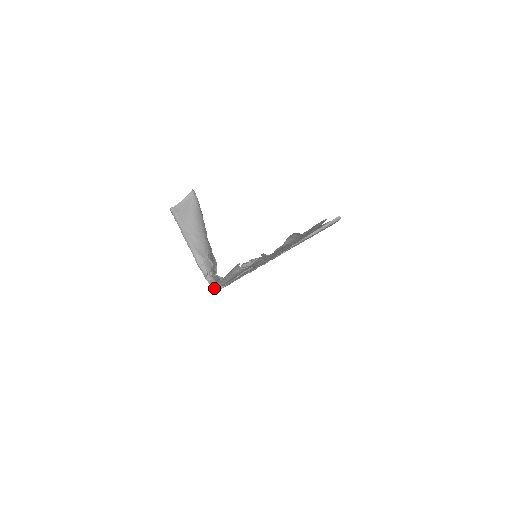
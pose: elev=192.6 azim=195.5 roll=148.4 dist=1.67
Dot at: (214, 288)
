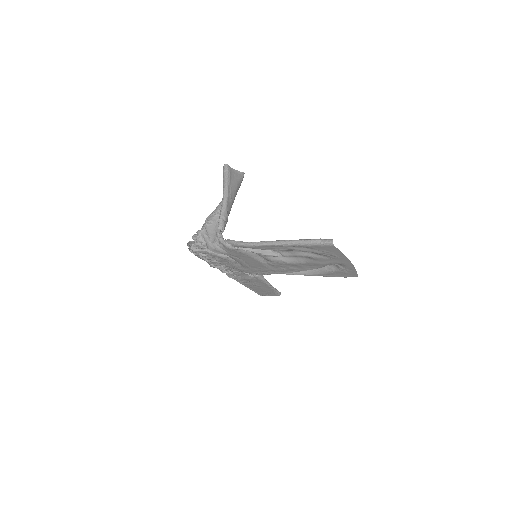
Dot at: (190, 247)
